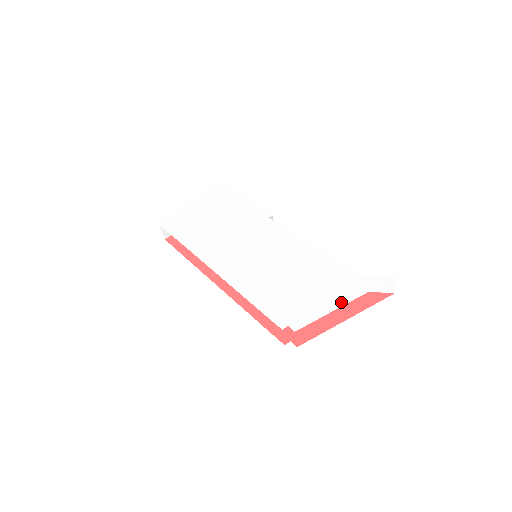
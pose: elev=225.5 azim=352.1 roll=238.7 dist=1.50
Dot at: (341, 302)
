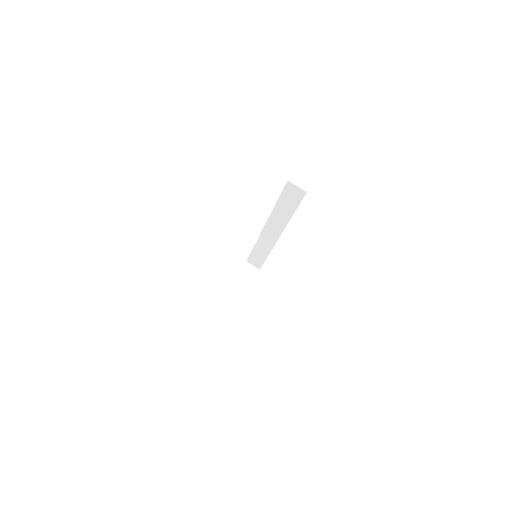
Dot at: occluded
